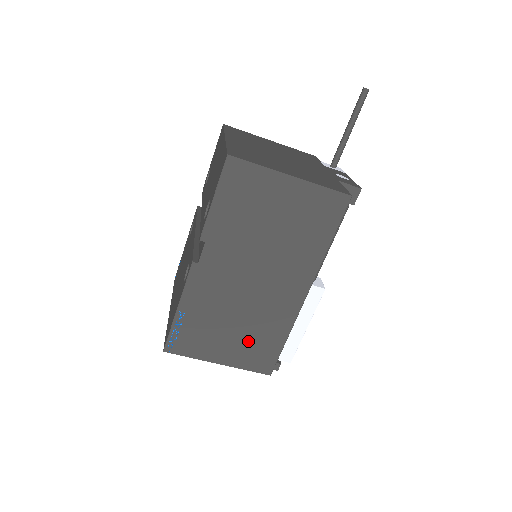
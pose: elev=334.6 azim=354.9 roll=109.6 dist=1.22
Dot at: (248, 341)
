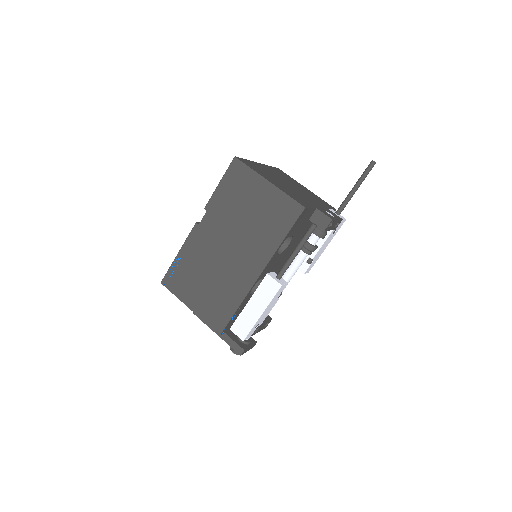
Dot at: (212, 298)
